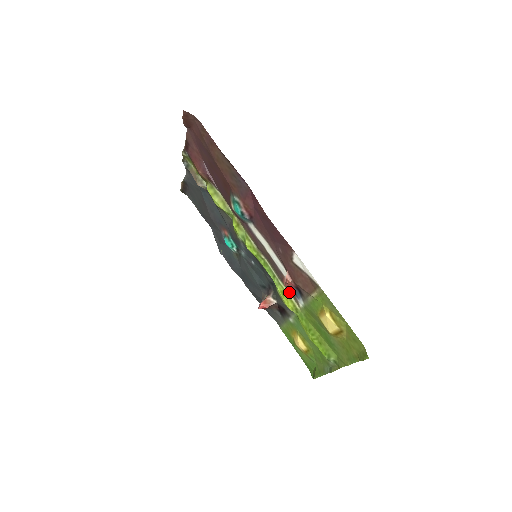
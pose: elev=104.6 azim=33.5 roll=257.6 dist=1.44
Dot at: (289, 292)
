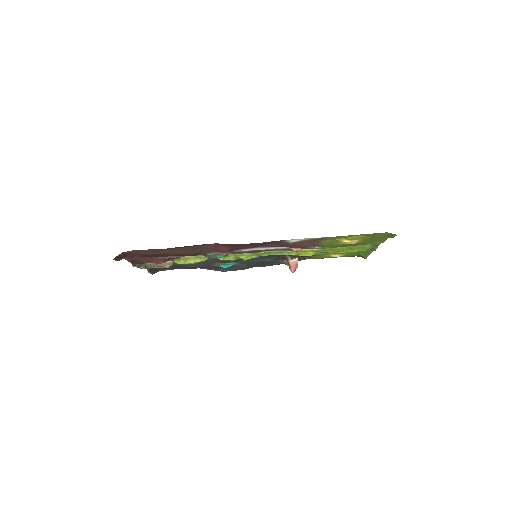
Dot at: (301, 249)
